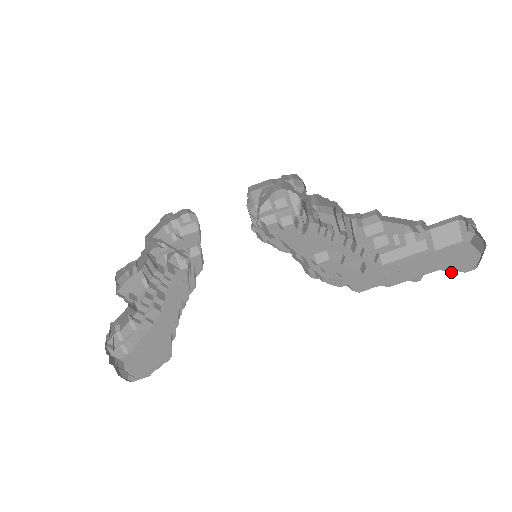
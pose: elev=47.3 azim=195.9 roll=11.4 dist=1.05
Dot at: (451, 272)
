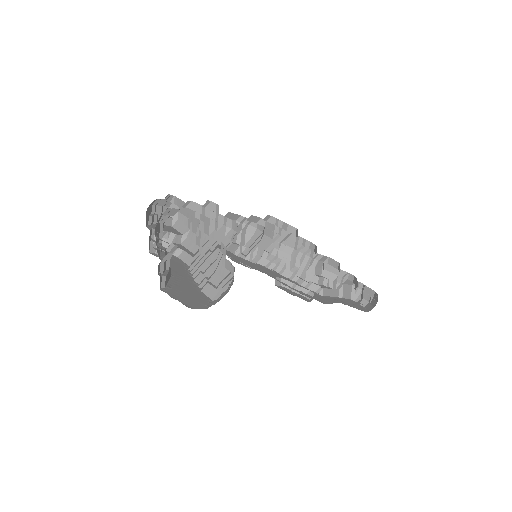
Dot at: occluded
